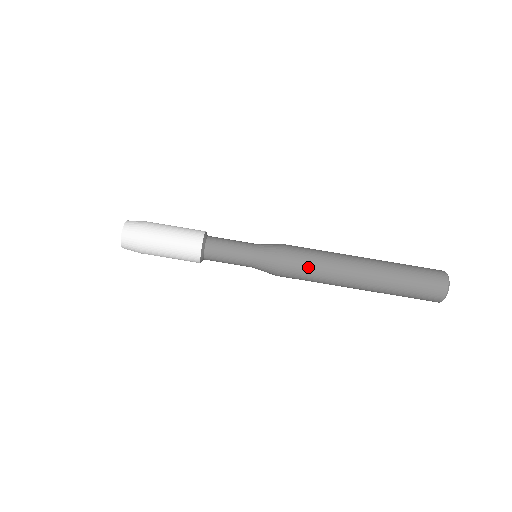
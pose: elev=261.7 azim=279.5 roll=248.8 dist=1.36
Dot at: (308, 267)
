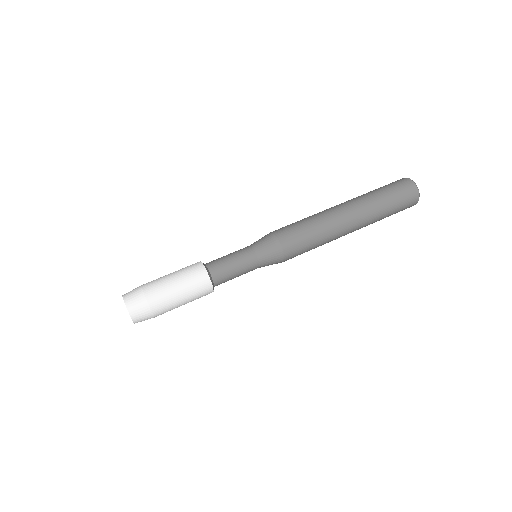
Dot at: (294, 223)
